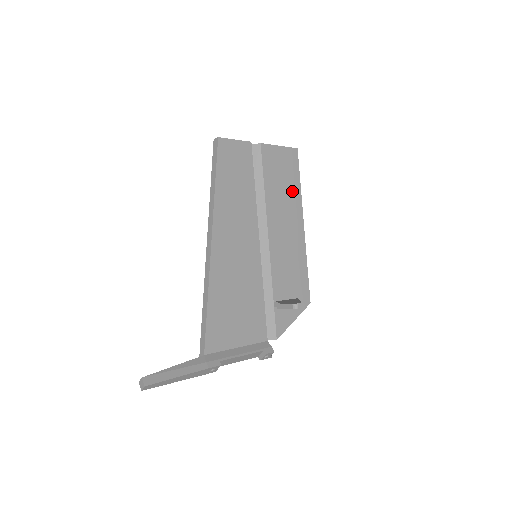
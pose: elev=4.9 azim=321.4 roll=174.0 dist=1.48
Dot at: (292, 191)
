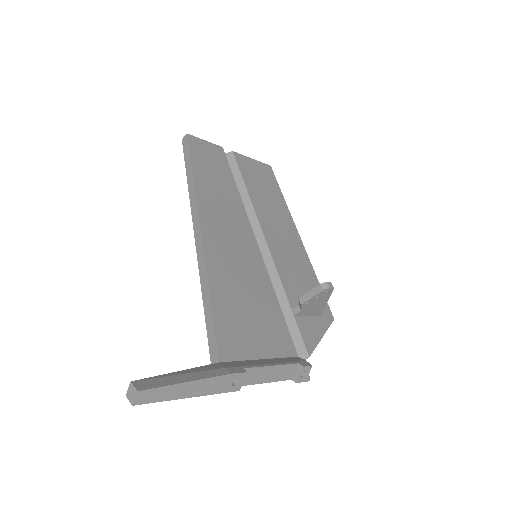
Dot at: (277, 201)
